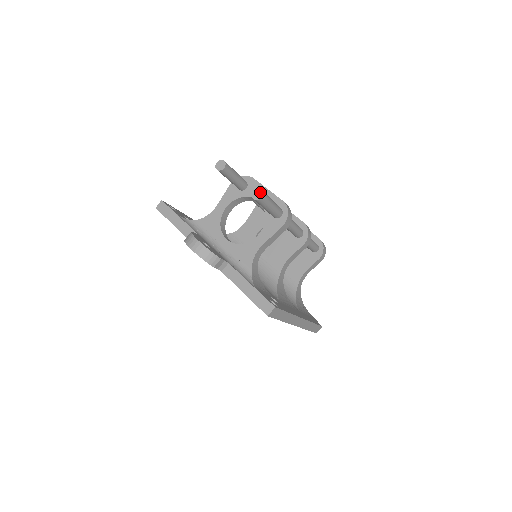
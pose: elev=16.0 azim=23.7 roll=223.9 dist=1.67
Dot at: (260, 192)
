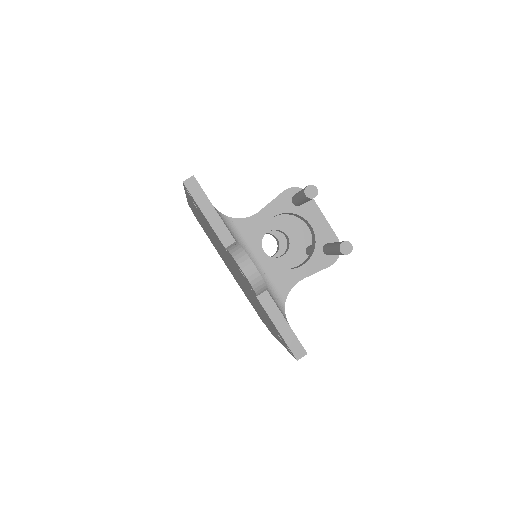
Dot at: (350, 247)
